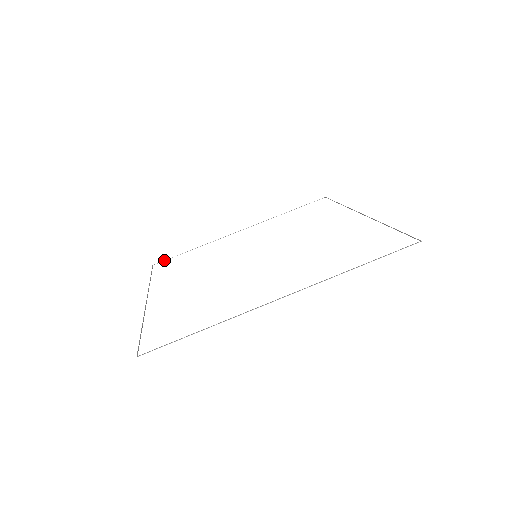
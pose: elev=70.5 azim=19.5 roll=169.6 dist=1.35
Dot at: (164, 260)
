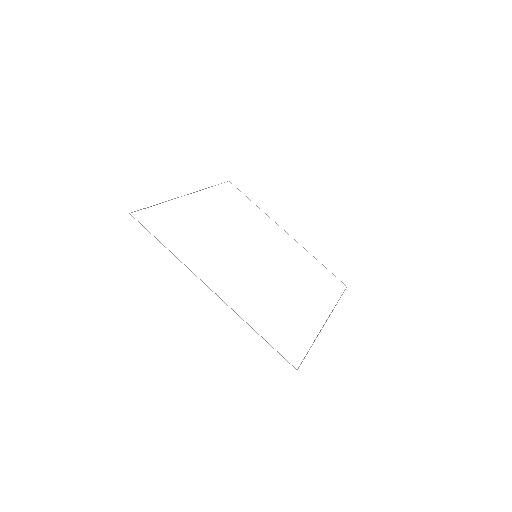
Dot at: occluded
